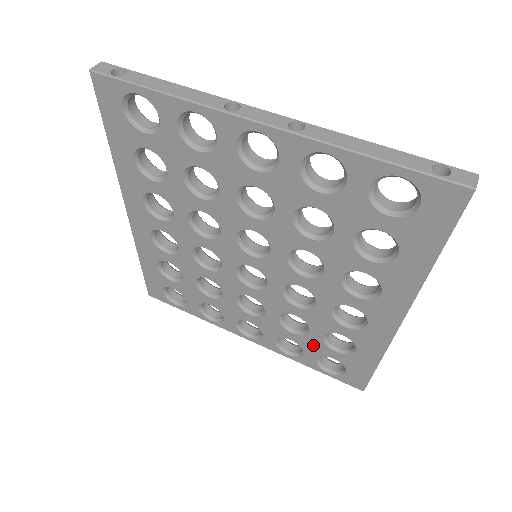
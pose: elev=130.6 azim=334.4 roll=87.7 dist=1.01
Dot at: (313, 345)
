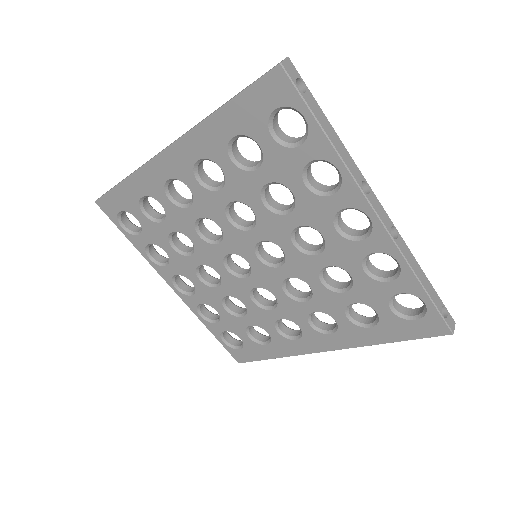
Dot at: (234, 324)
